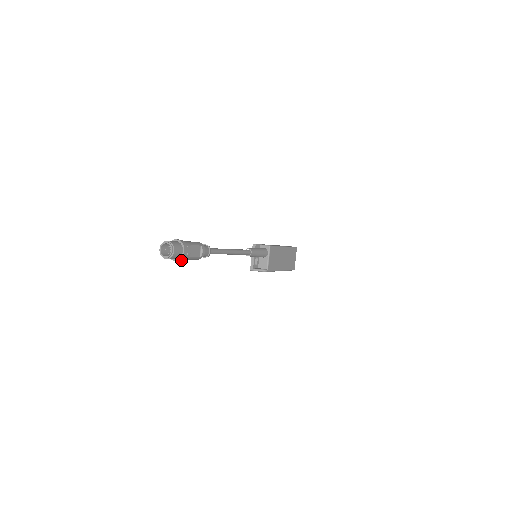
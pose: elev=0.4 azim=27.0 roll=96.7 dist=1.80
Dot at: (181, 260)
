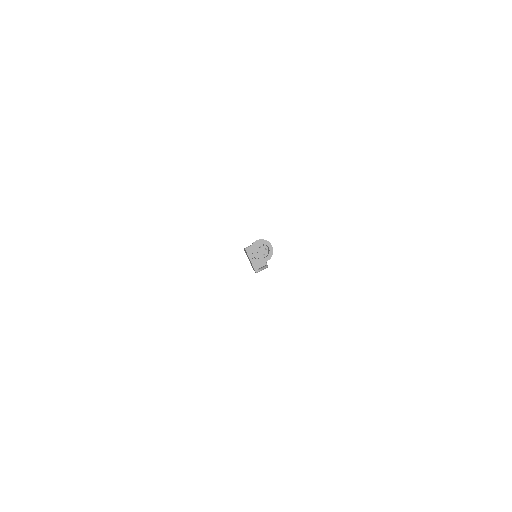
Dot at: (270, 258)
